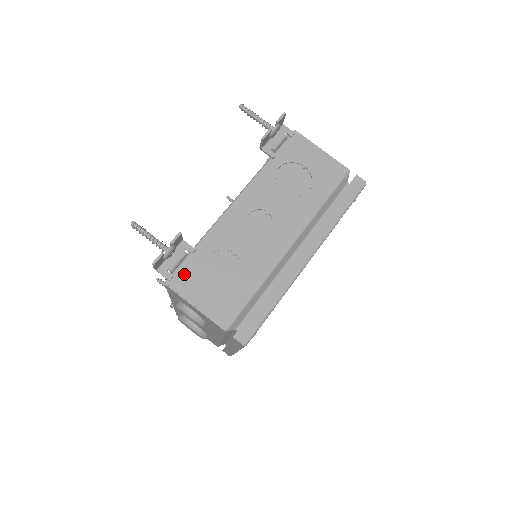
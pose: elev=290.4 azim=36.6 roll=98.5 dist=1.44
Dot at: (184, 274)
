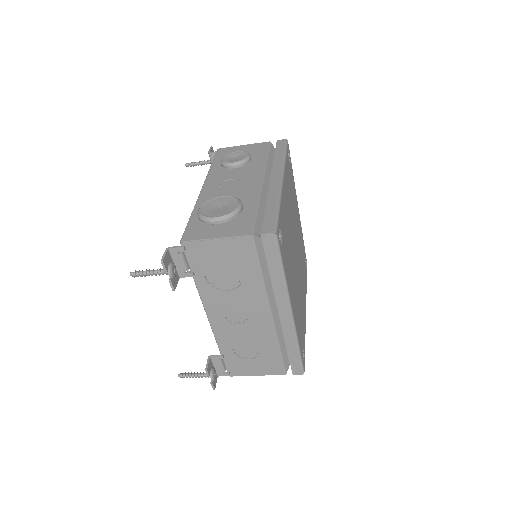
Dot at: (232, 367)
